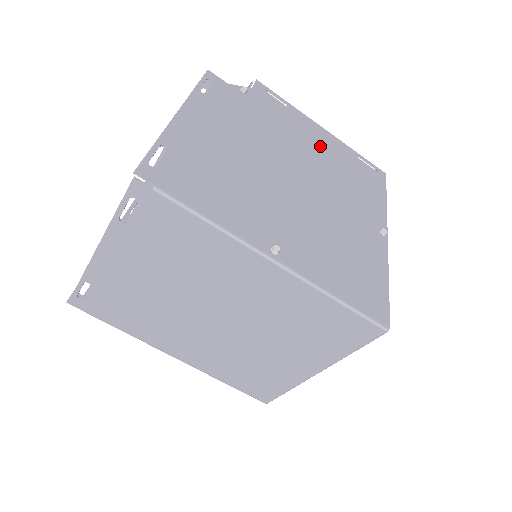
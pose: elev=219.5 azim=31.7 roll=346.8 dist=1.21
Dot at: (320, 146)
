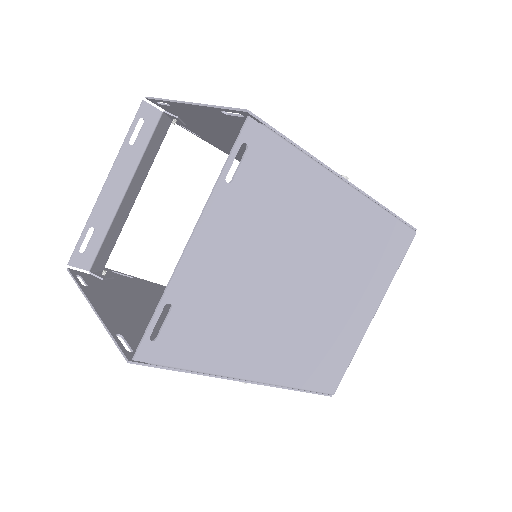
Dot at: occluded
